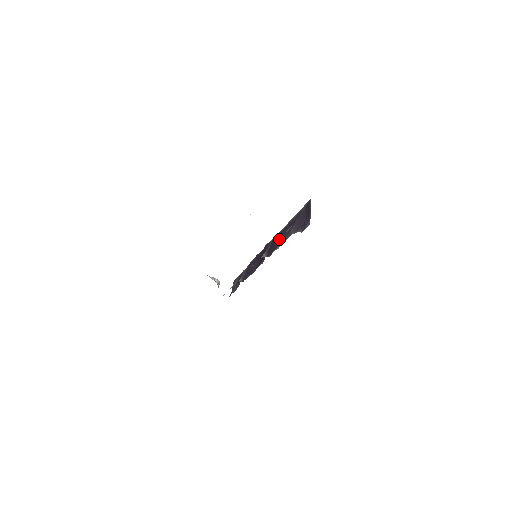
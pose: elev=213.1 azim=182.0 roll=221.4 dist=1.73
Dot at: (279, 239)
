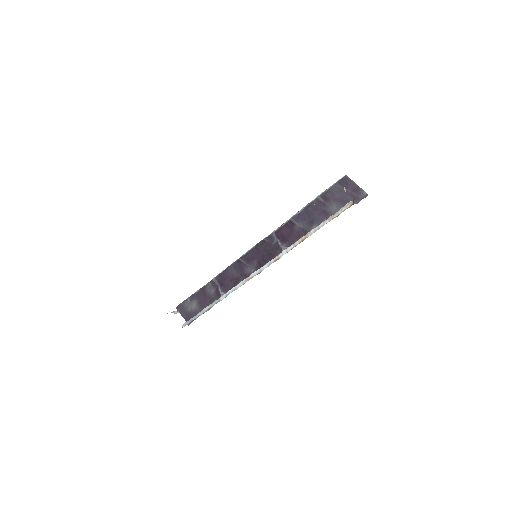
Dot at: (301, 225)
